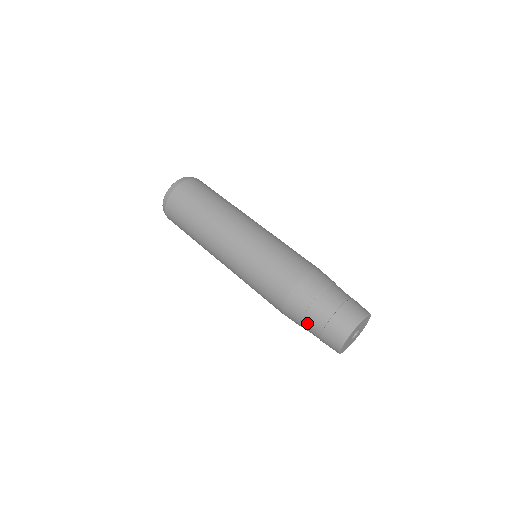
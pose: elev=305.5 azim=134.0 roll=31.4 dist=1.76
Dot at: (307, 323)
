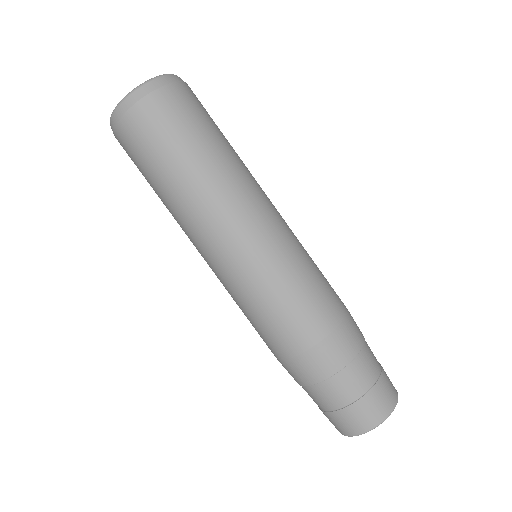
Dot at: (327, 388)
